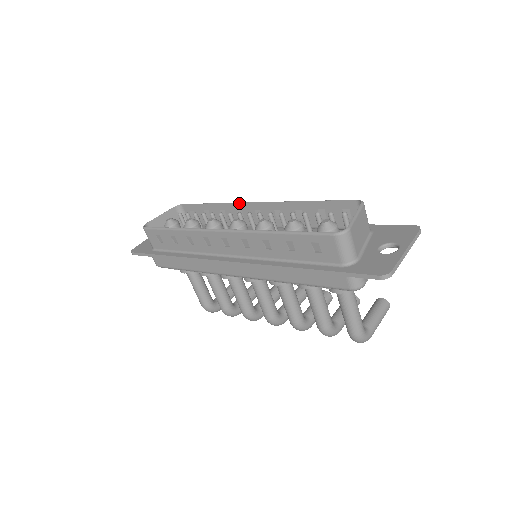
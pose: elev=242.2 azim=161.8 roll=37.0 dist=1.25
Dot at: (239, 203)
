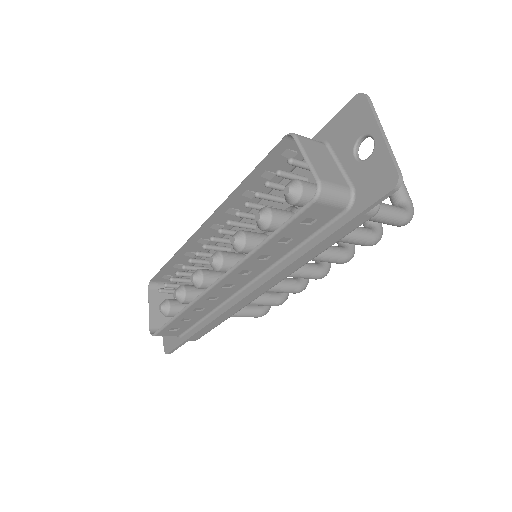
Dot at: (192, 237)
